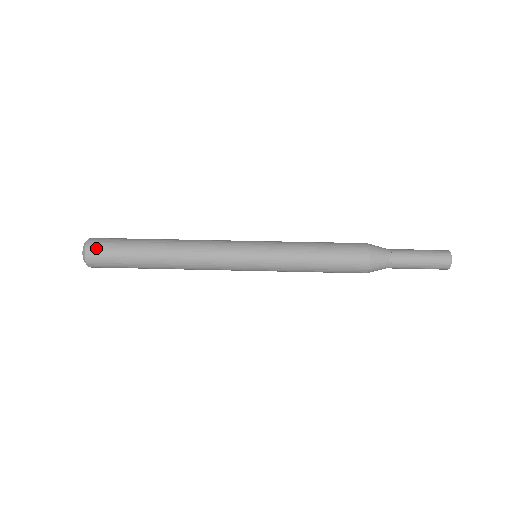
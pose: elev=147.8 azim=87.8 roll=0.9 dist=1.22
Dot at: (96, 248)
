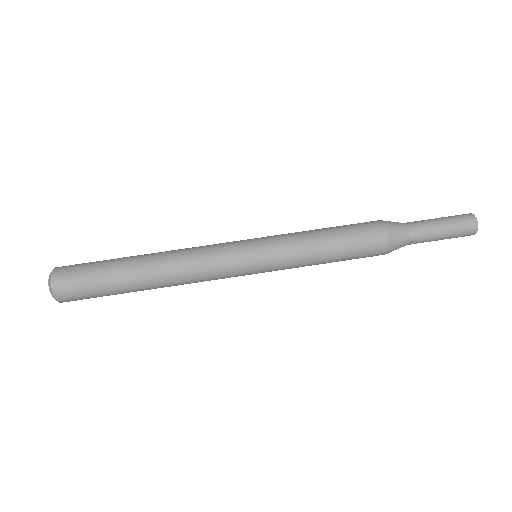
Dot at: (65, 274)
